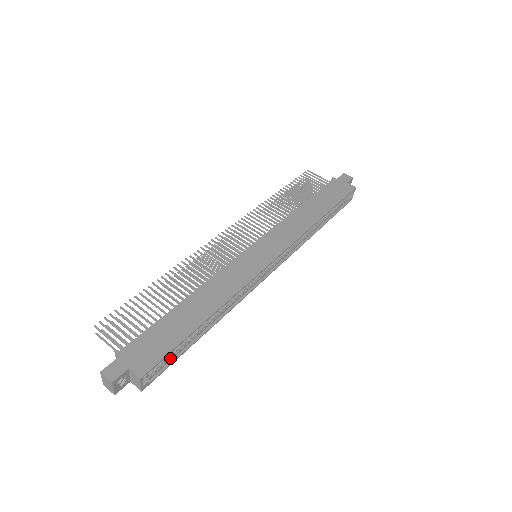
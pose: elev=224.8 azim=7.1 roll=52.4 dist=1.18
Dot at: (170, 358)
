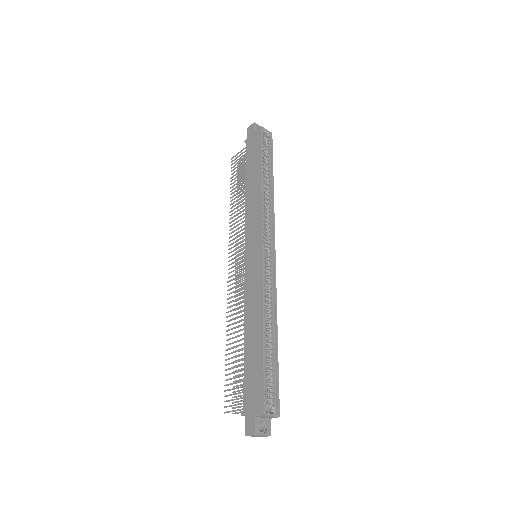
Dot at: (273, 380)
